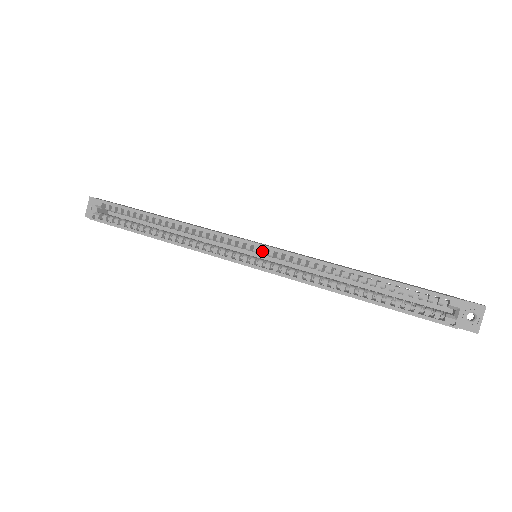
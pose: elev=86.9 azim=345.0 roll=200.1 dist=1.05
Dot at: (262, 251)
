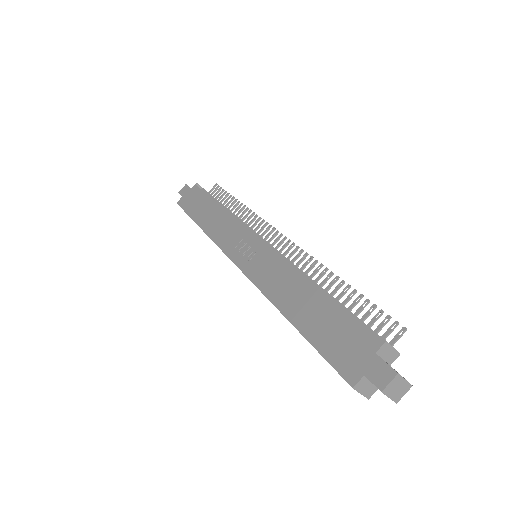
Dot at: occluded
